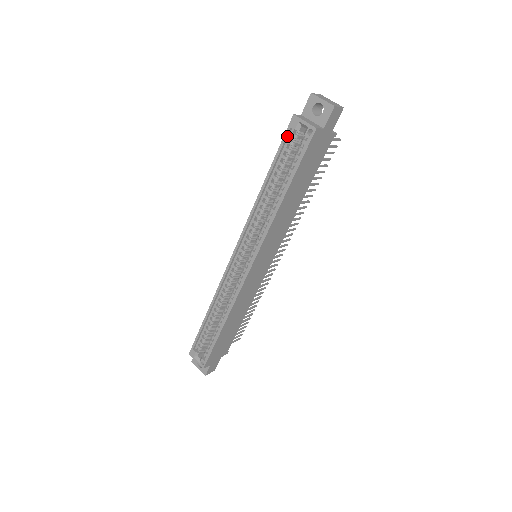
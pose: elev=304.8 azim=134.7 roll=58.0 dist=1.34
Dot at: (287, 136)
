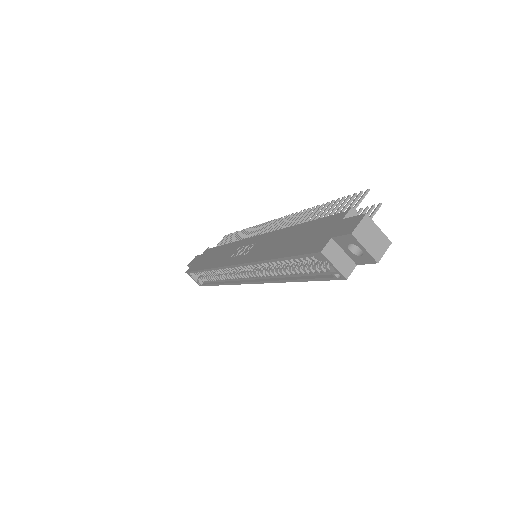
Dot at: (308, 255)
